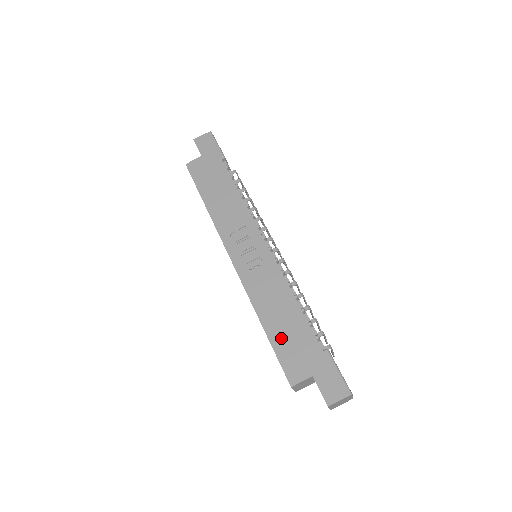
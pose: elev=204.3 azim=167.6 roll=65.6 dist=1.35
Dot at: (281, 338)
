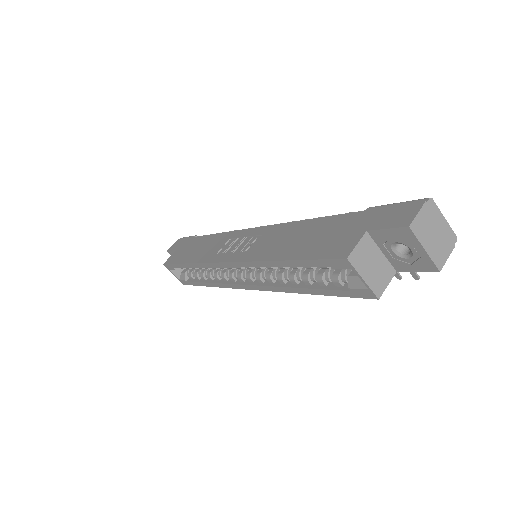
Dot at: (307, 247)
